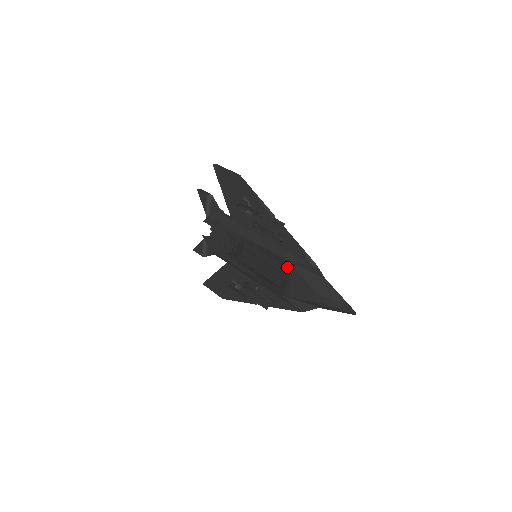
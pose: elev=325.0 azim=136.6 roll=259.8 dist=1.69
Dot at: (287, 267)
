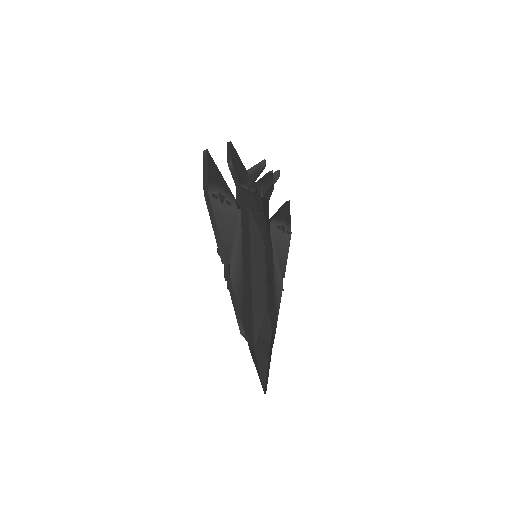
Dot at: occluded
